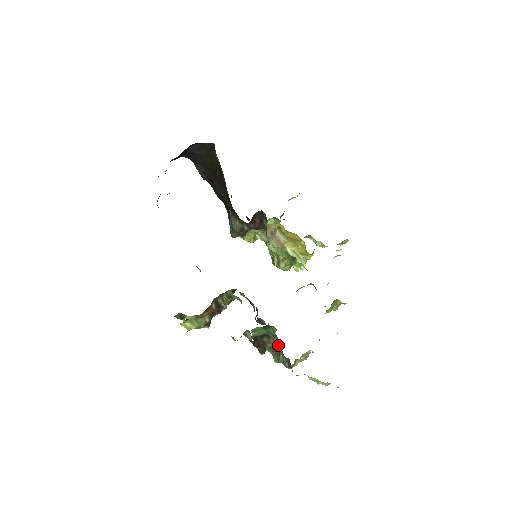
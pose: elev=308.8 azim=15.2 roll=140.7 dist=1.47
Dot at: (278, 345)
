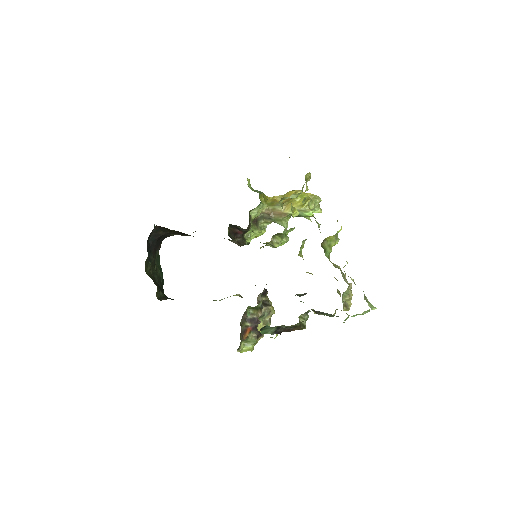
Dot at: occluded
